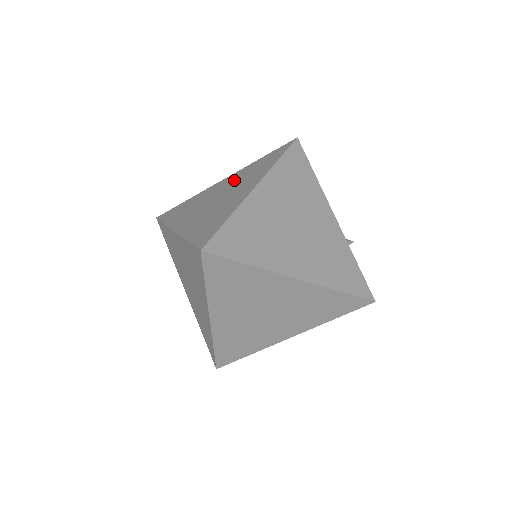
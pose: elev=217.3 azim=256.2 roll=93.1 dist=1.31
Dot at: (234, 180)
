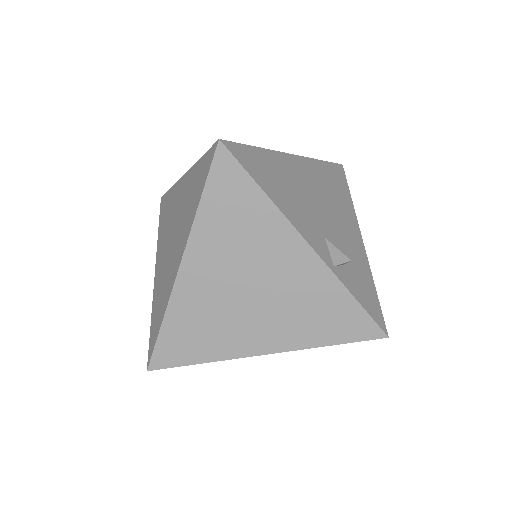
Dot at: (182, 201)
